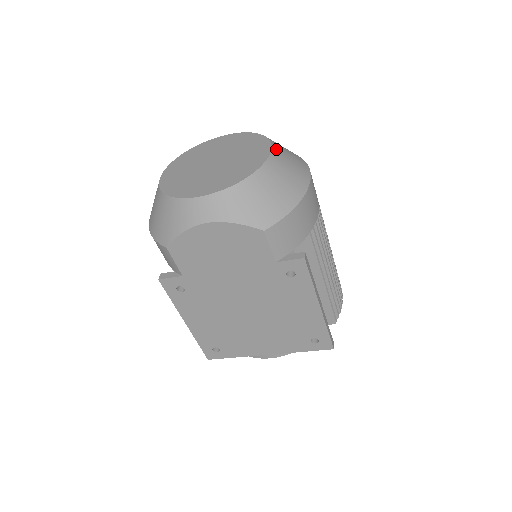
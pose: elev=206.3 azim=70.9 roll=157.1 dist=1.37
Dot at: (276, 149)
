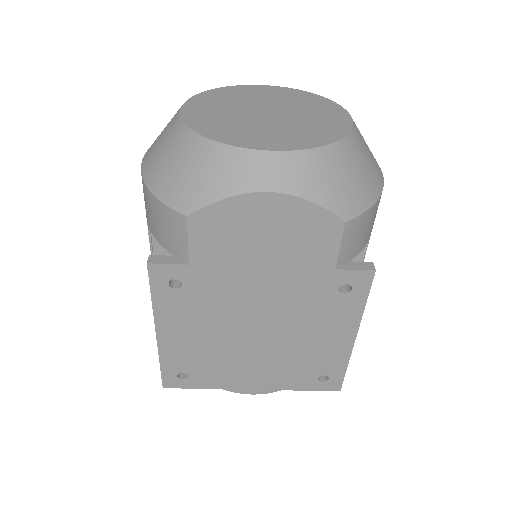
Dot at: occluded
